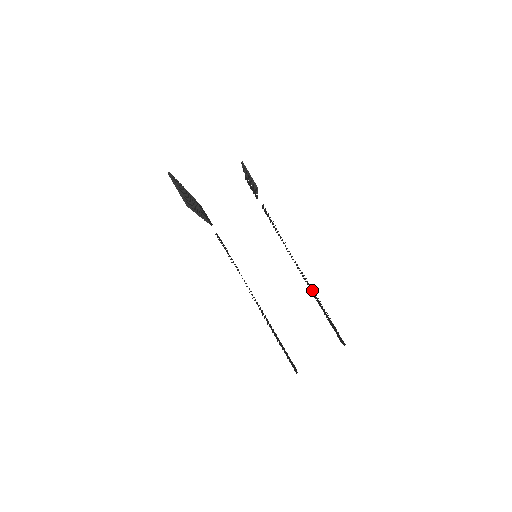
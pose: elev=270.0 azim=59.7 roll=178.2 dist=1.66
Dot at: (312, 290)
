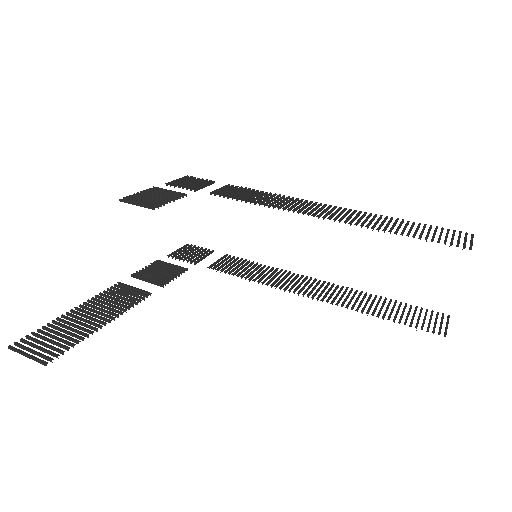
Dot at: occluded
